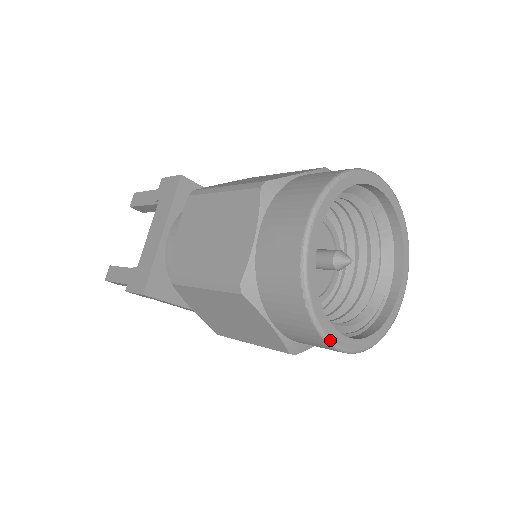
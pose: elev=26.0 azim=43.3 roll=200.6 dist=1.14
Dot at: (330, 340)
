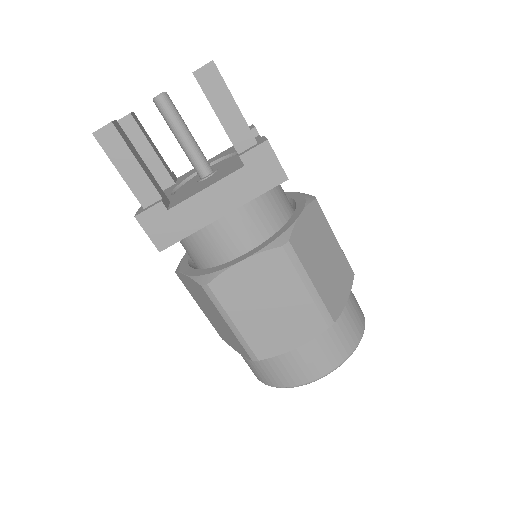
Dot at: occluded
